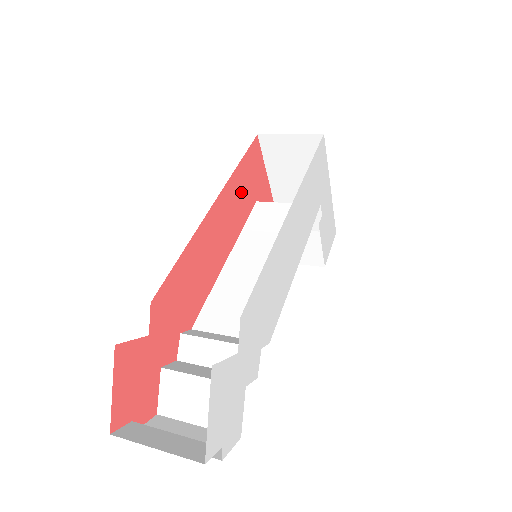
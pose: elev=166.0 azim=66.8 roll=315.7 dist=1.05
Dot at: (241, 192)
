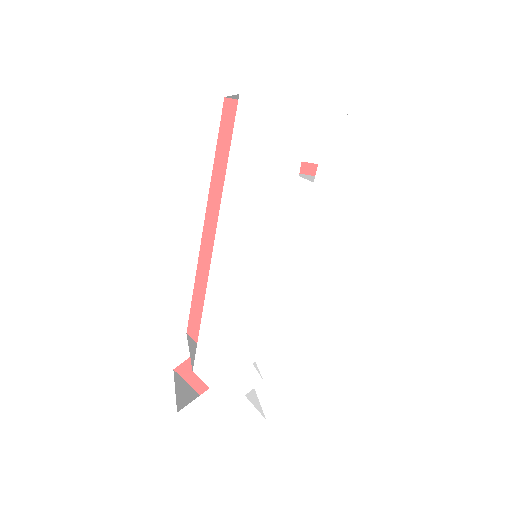
Dot at: occluded
